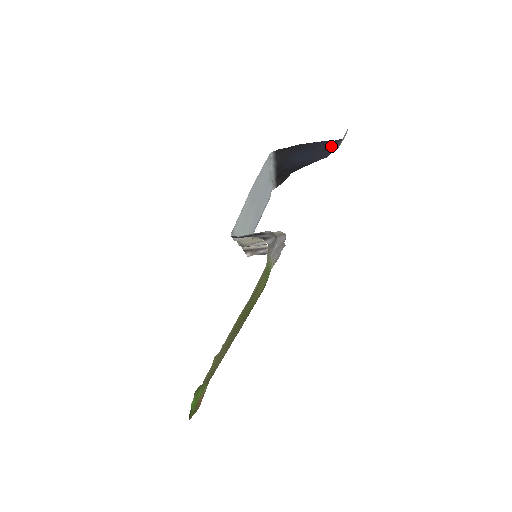
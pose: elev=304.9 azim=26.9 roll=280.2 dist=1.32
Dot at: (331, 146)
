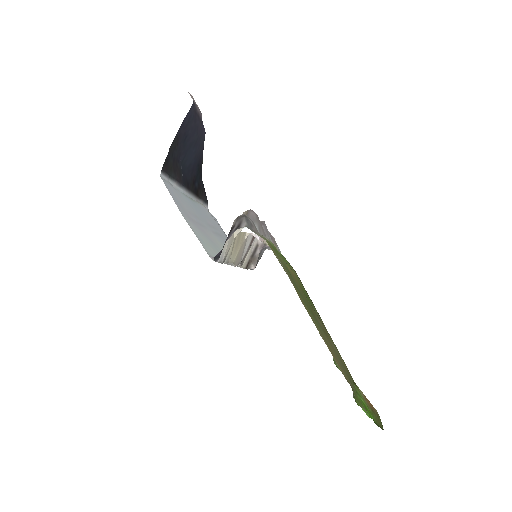
Dot at: (195, 119)
